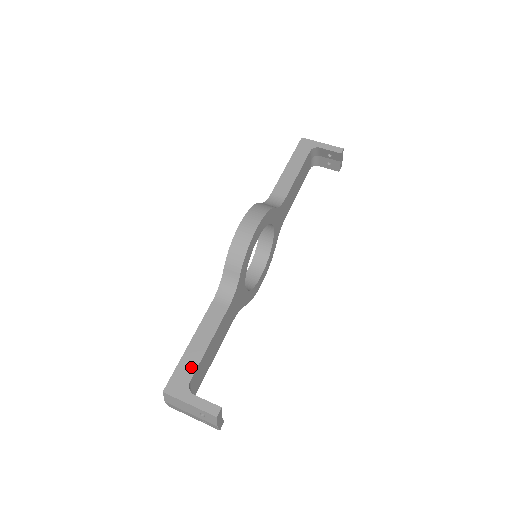
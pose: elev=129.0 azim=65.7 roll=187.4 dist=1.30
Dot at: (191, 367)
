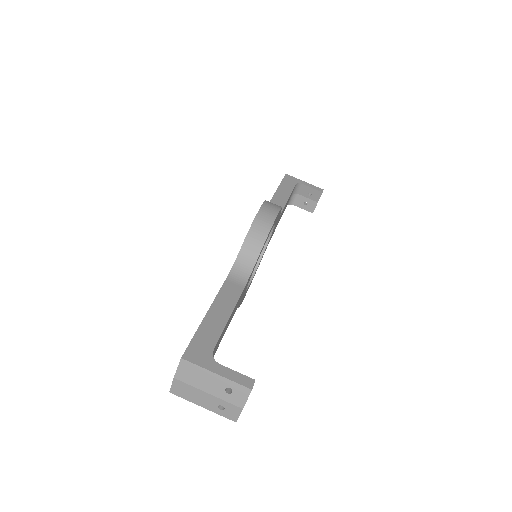
Dot at: (212, 336)
